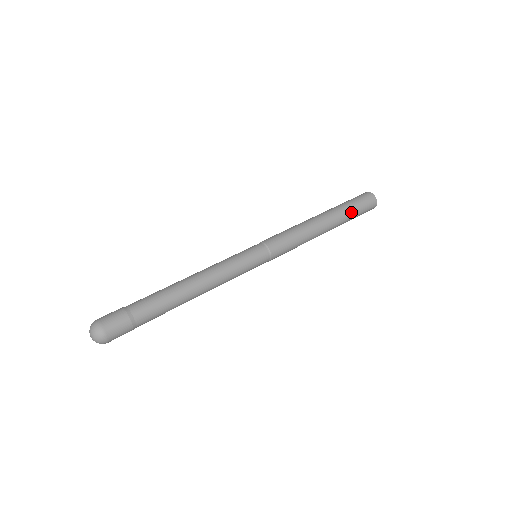
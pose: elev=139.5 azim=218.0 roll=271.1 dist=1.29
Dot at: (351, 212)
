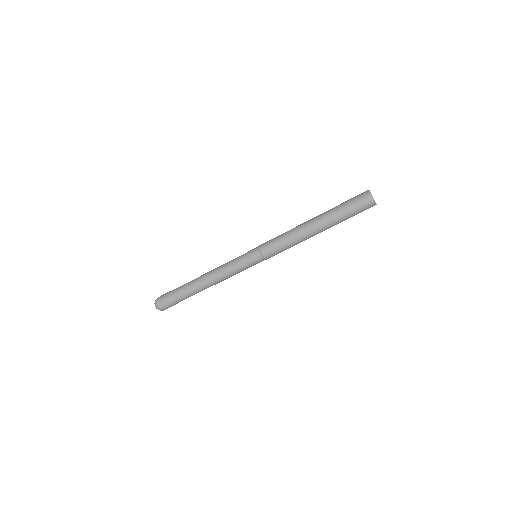
Dot at: (341, 214)
